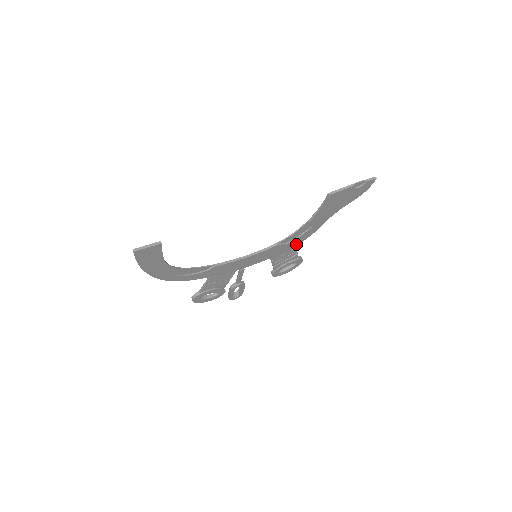
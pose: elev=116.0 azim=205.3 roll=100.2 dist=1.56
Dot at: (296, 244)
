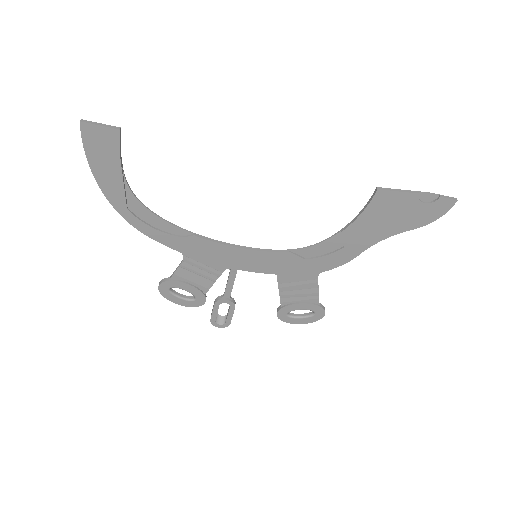
Dot at: (318, 270)
